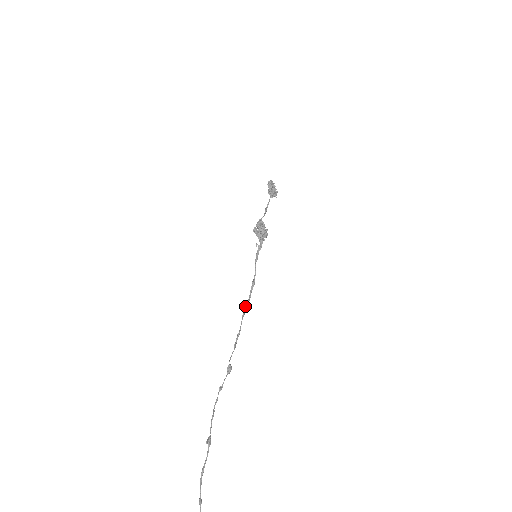
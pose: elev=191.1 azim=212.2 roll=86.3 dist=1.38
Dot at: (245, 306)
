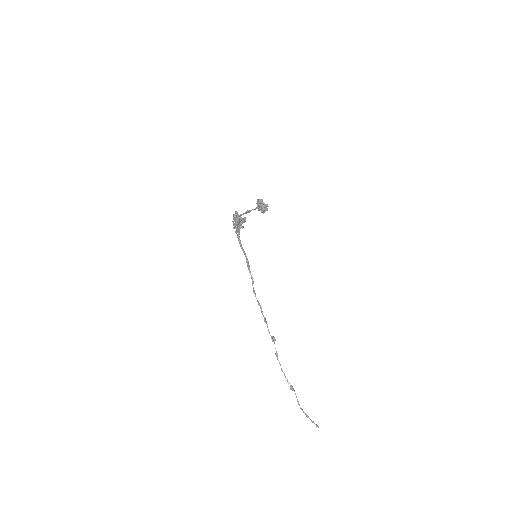
Dot at: occluded
